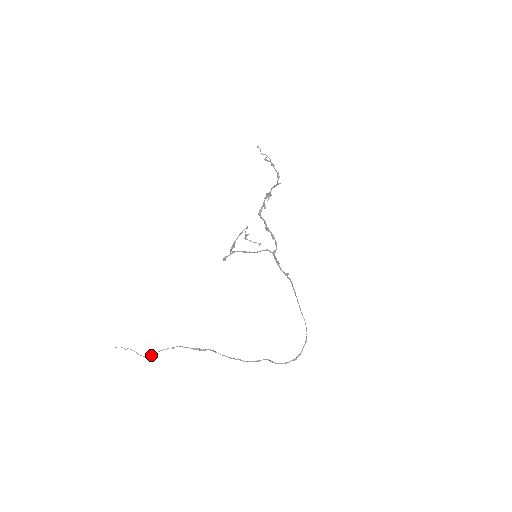
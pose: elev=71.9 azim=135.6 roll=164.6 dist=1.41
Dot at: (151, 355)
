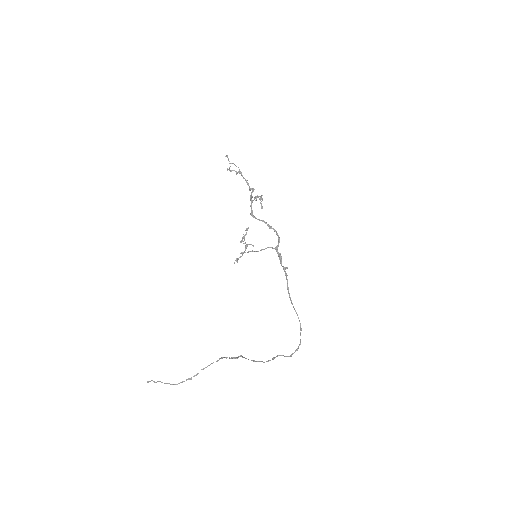
Dot at: (191, 378)
